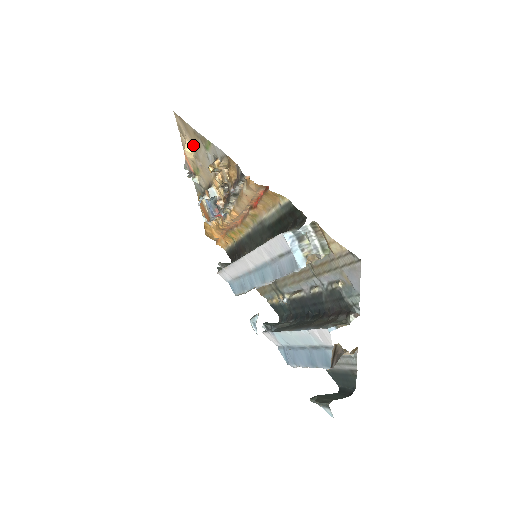
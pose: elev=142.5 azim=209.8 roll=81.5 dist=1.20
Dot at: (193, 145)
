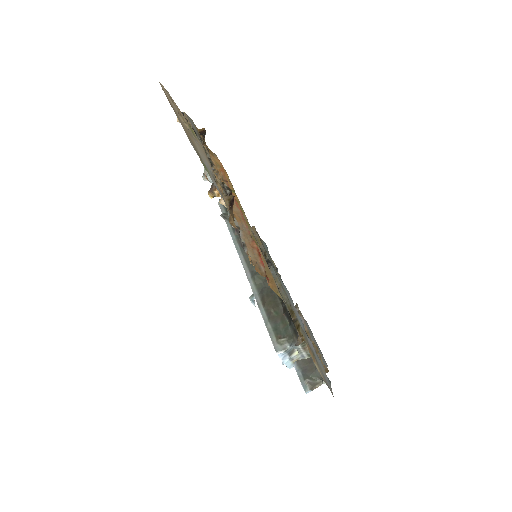
Dot at: (187, 130)
